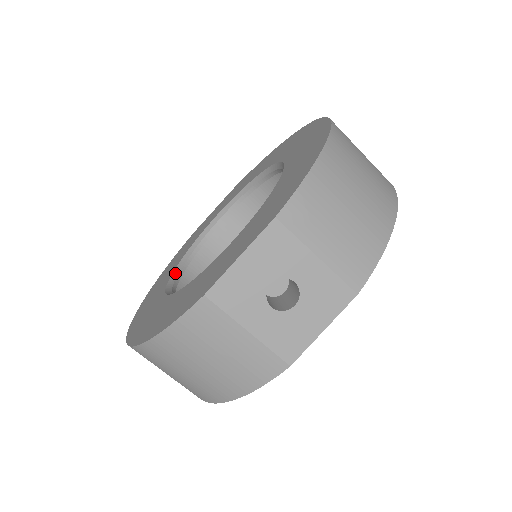
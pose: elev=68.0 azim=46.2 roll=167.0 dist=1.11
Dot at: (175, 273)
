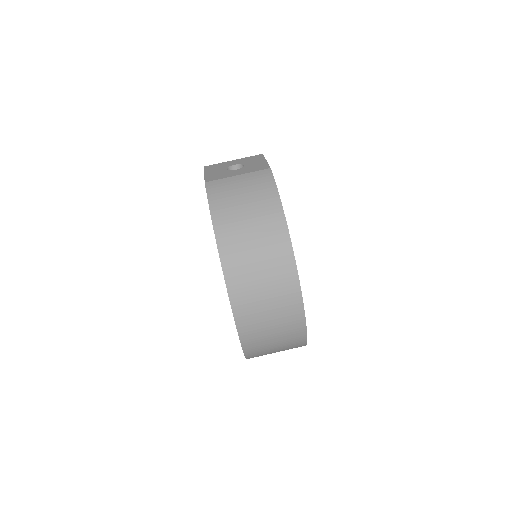
Dot at: occluded
